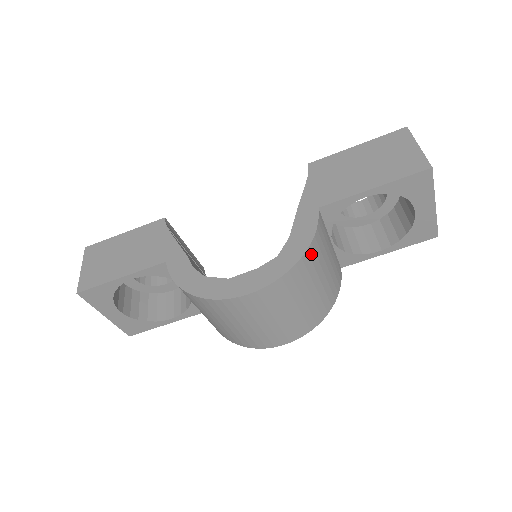
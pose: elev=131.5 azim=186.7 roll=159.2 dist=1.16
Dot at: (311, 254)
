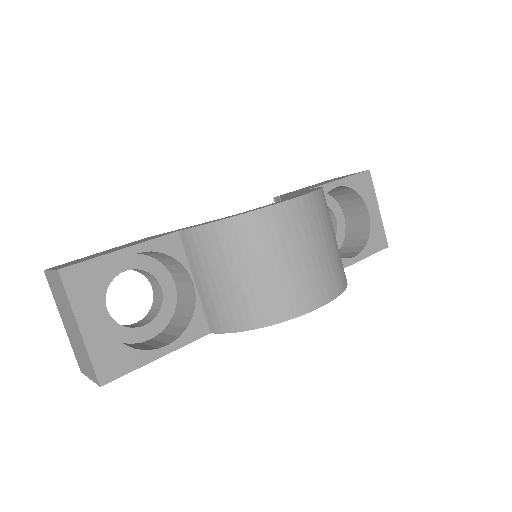
Dot at: occluded
